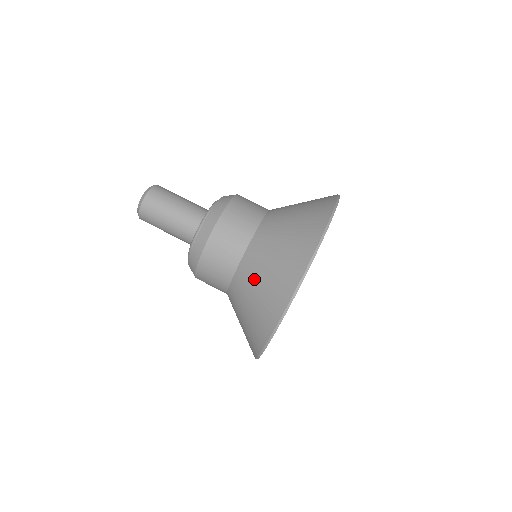
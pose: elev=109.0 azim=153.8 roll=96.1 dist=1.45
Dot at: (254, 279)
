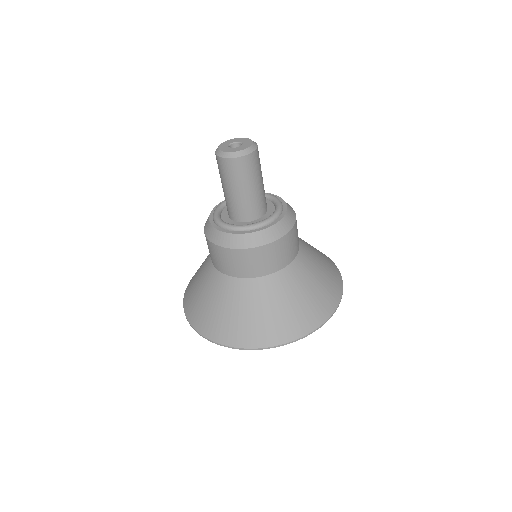
Dot at: (235, 302)
